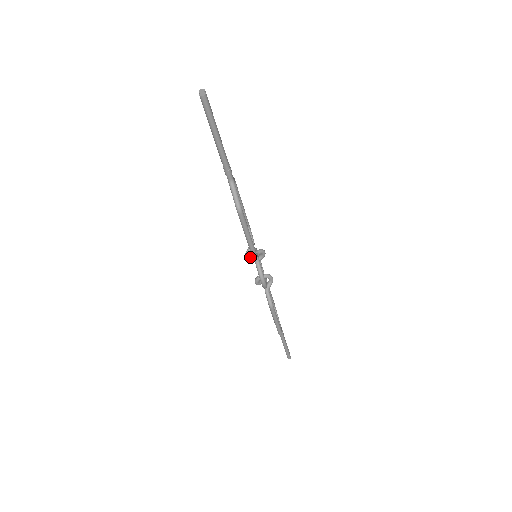
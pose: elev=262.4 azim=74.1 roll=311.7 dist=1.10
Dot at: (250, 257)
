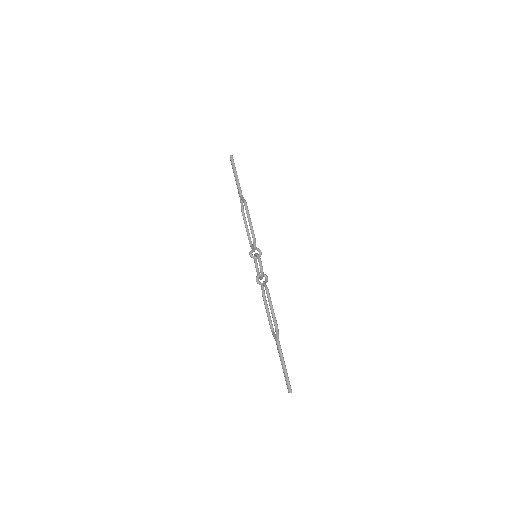
Dot at: (252, 254)
